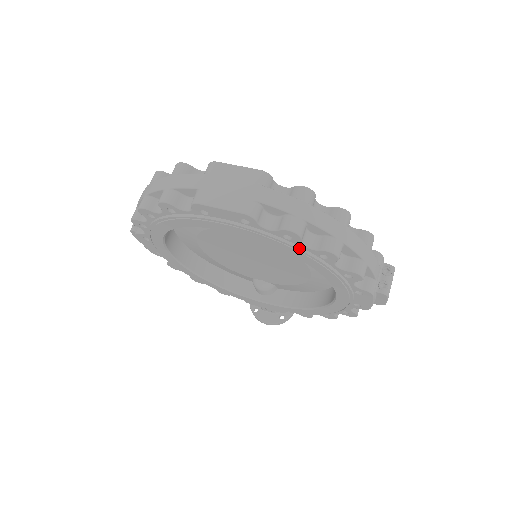
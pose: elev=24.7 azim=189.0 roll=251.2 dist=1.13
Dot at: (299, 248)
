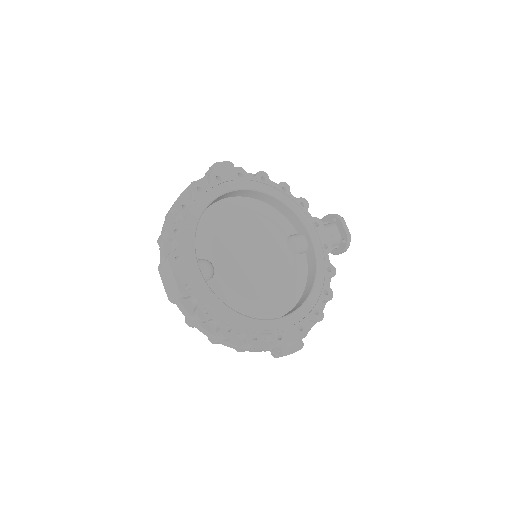
Dot at: occluded
